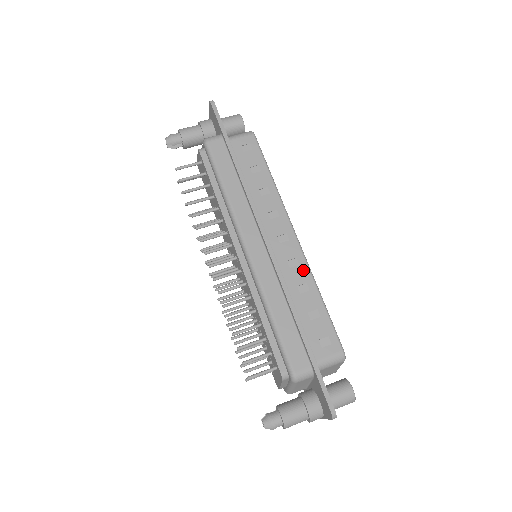
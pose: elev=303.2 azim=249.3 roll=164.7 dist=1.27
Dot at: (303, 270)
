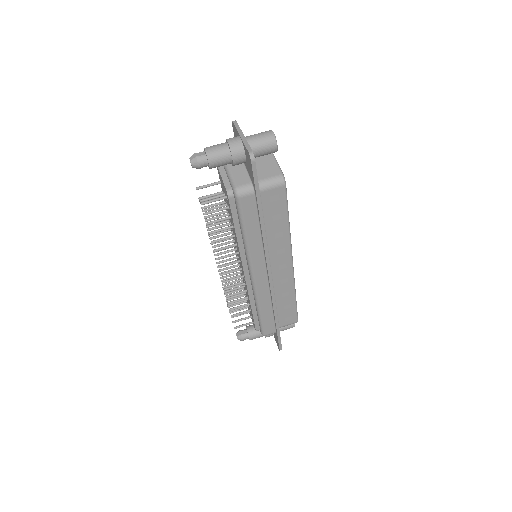
Dot at: (290, 285)
